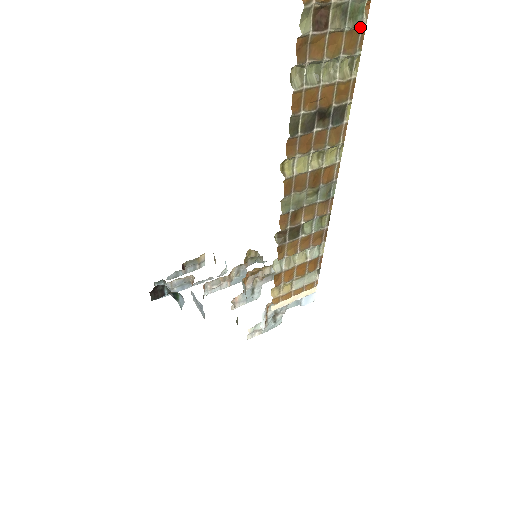
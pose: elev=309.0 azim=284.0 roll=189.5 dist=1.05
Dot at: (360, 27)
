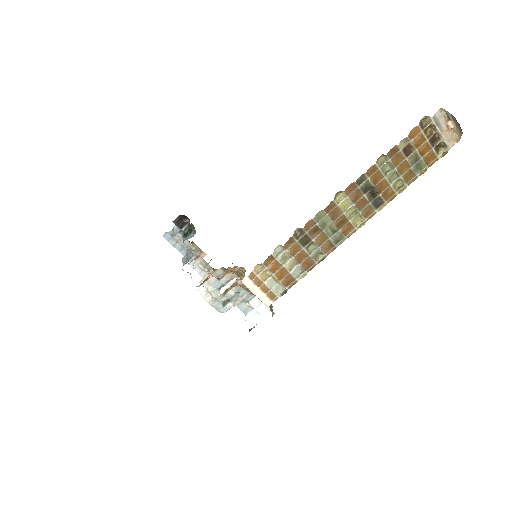
Dot at: (416, 175)
